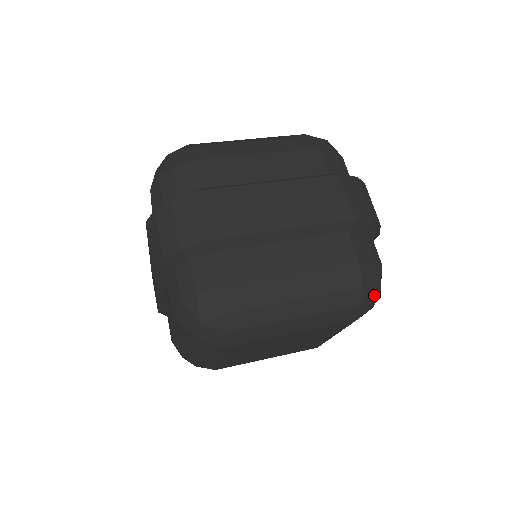
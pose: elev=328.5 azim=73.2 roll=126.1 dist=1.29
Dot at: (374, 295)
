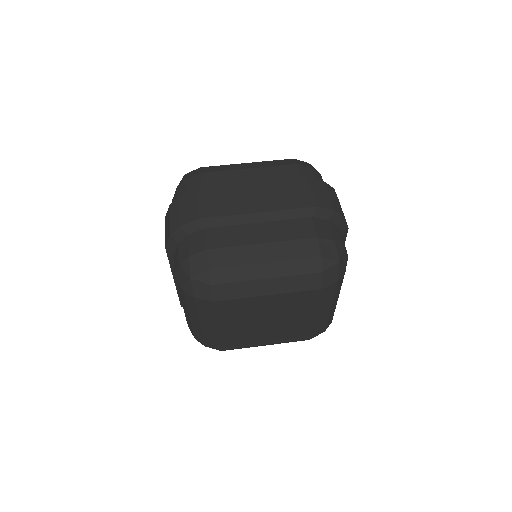
Dot at: (334, 266)
